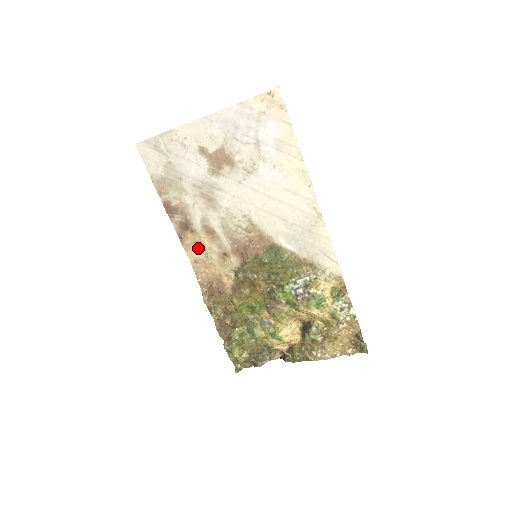
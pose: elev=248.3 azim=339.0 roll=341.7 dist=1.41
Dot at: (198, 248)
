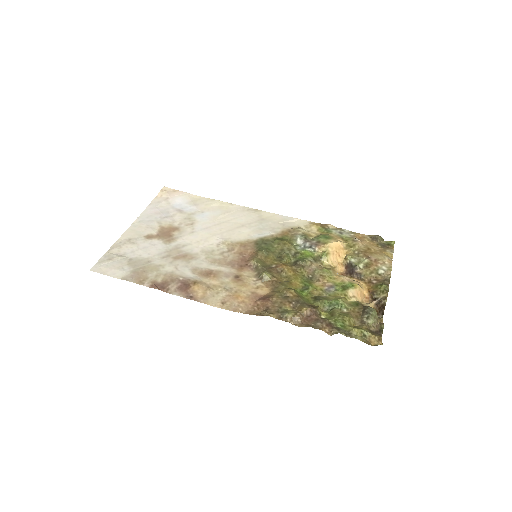
Dot at: (213, 292)
